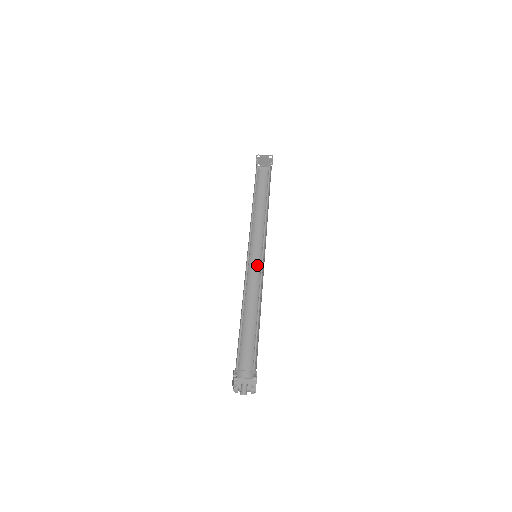
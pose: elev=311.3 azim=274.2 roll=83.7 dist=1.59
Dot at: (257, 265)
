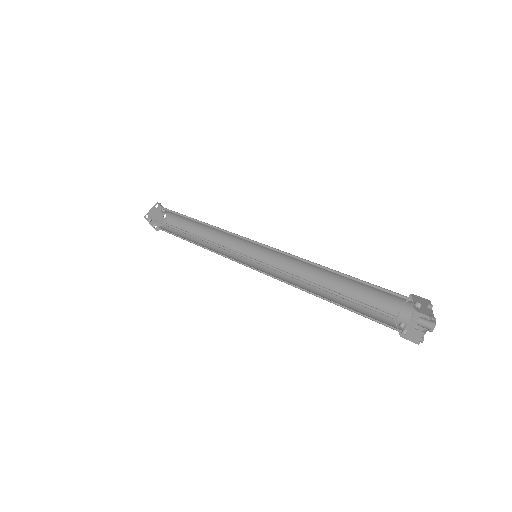
Dot at: (266, 263)
